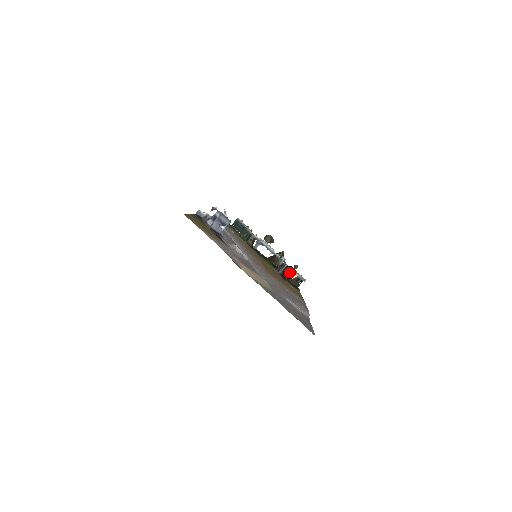
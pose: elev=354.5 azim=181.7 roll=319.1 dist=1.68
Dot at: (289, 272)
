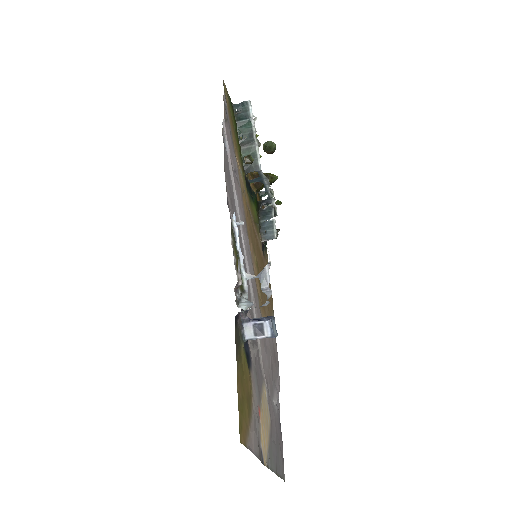
Dot at: occluded
